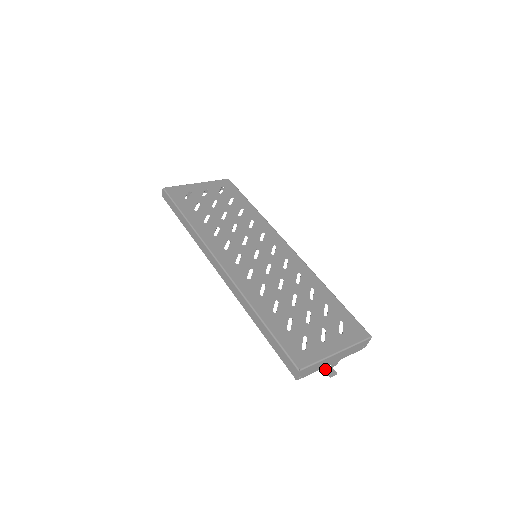
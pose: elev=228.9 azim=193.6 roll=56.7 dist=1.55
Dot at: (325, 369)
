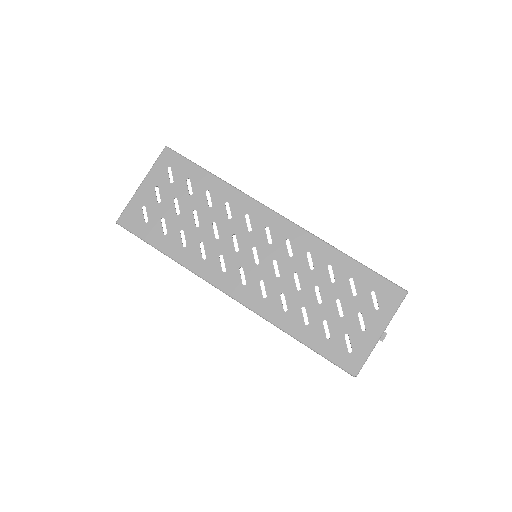
Dot at: occluded
